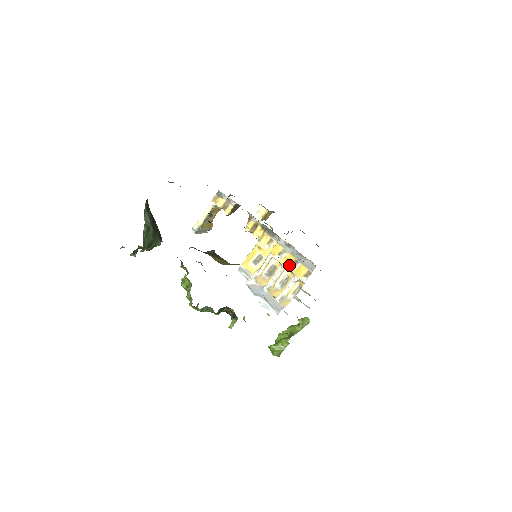
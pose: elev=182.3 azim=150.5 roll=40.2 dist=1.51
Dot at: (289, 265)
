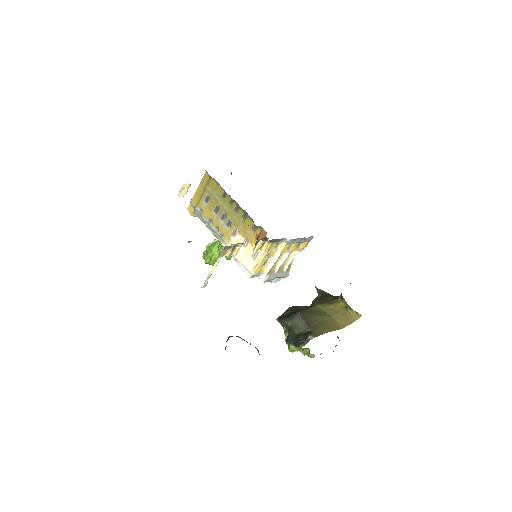
Dot at: (295, 249)
